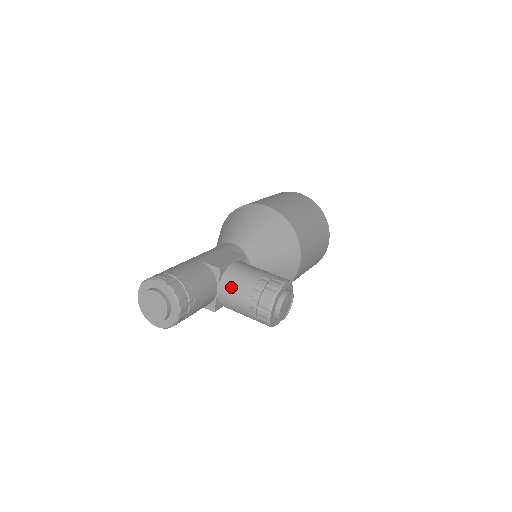
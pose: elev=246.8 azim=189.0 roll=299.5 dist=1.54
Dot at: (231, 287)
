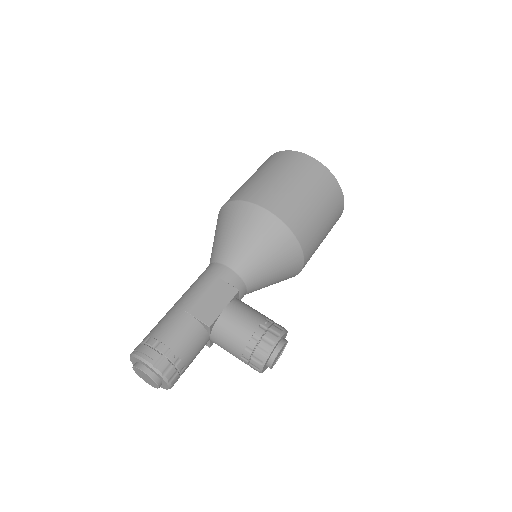
Dot at: (222, 340)
